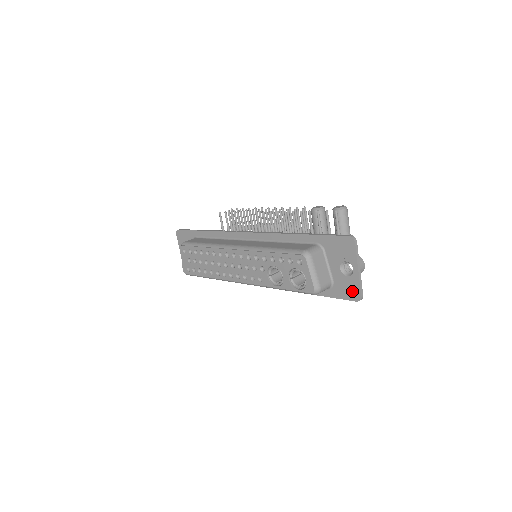
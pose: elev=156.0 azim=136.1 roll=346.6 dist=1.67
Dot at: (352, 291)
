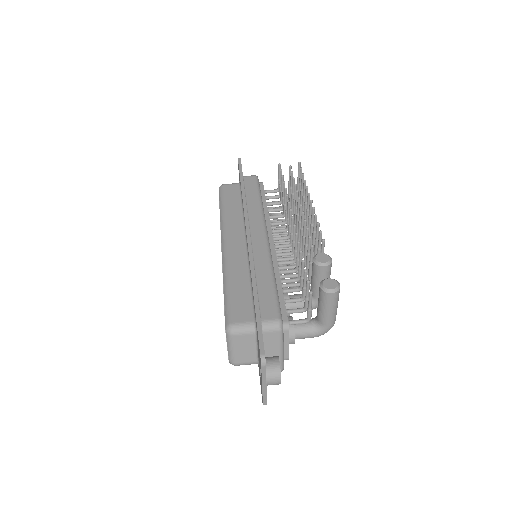
Dot at: (261, 391)
